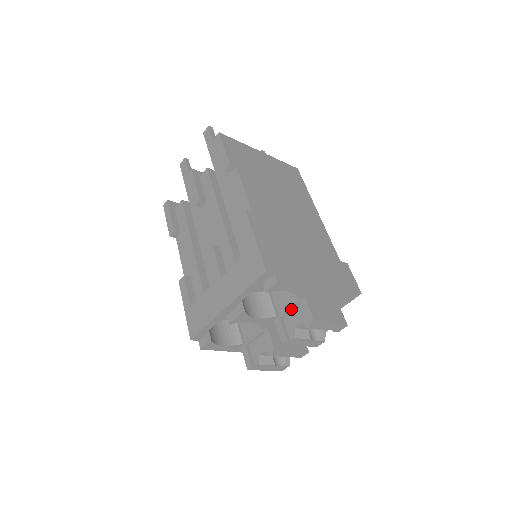
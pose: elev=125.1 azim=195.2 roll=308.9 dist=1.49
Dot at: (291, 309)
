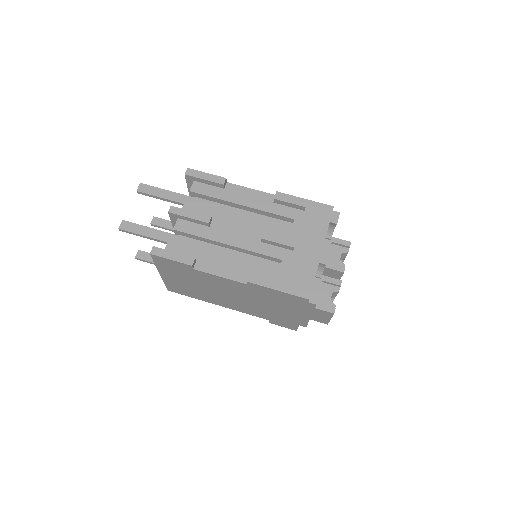
Dot at: occluded
